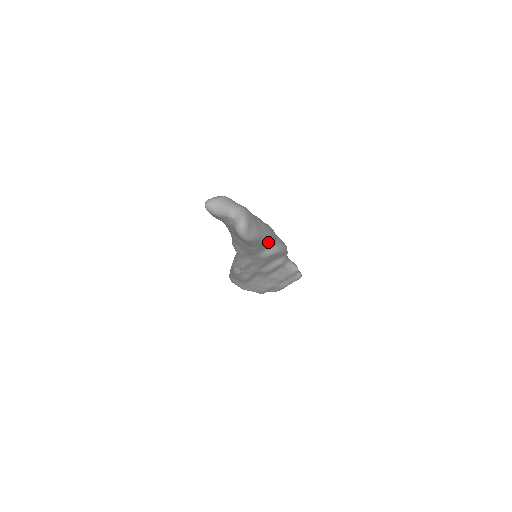
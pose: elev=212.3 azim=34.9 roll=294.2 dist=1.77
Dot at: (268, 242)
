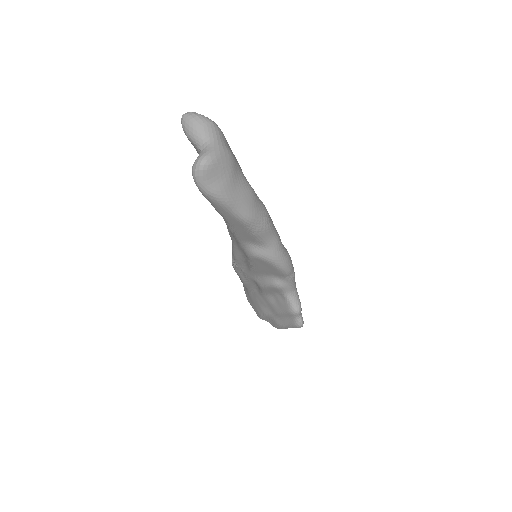
Dot at: (247, 228)
